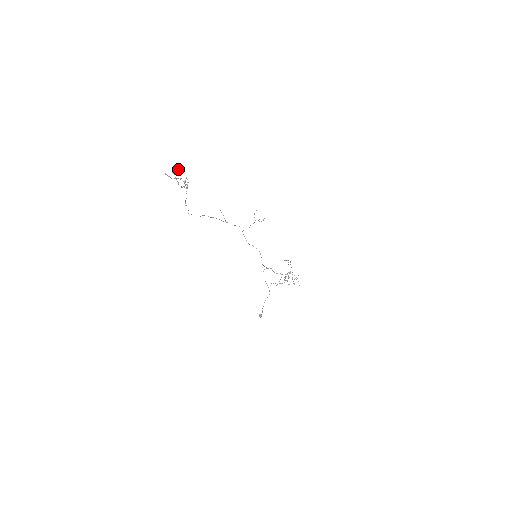
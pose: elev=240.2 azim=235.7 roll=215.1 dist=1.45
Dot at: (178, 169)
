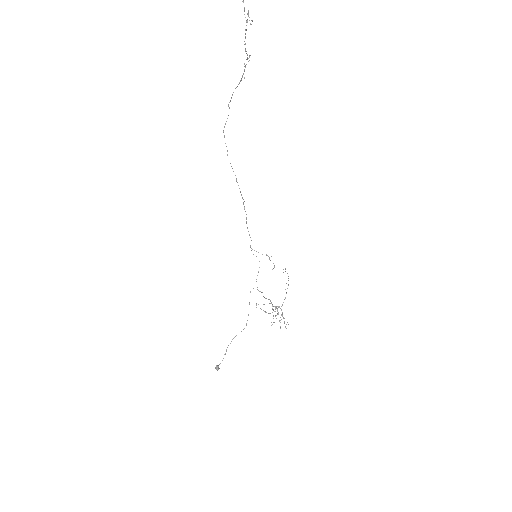
Dot at: (252, 20)
